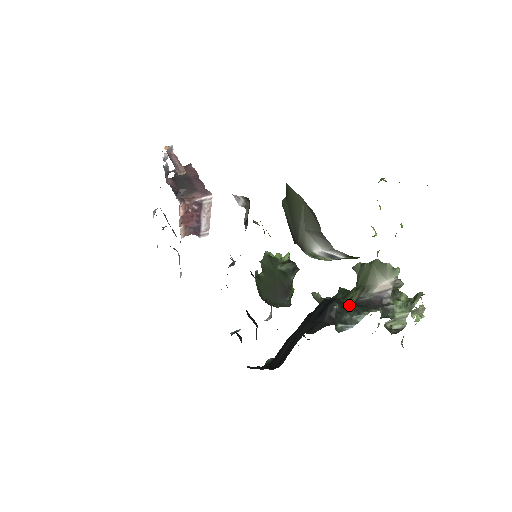
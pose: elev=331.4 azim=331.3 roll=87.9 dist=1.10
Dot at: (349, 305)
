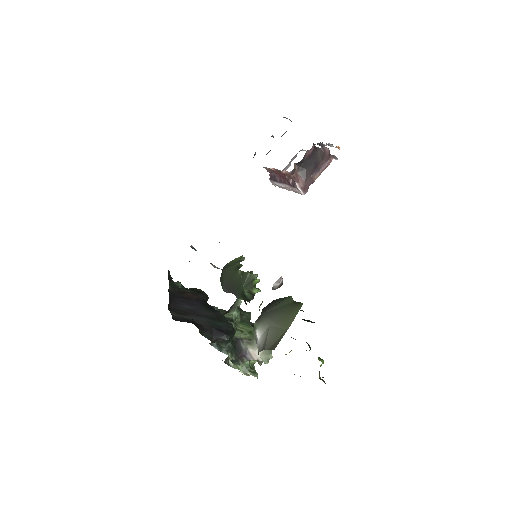
Dot at: (235, 335)
